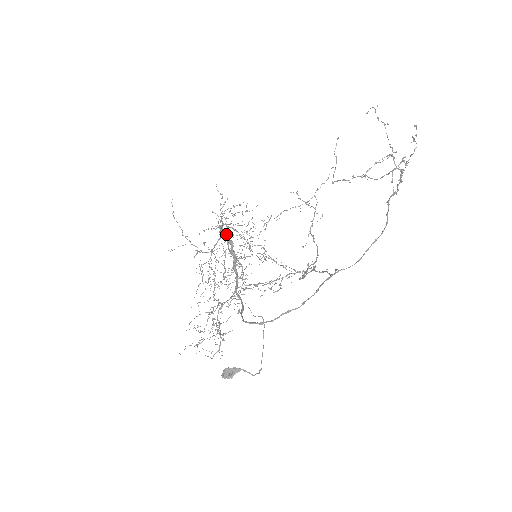
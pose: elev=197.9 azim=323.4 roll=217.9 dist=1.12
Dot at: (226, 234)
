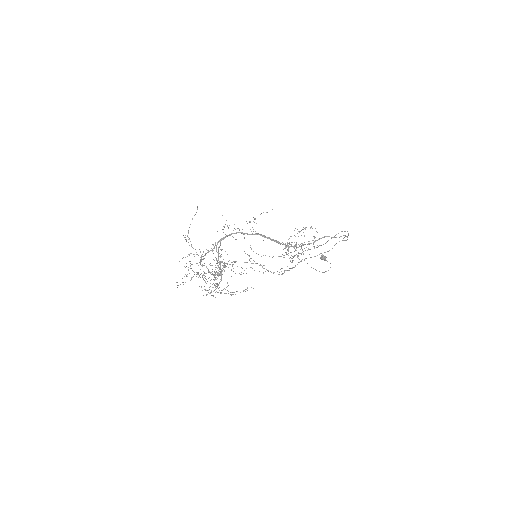
Dot at: occluded
